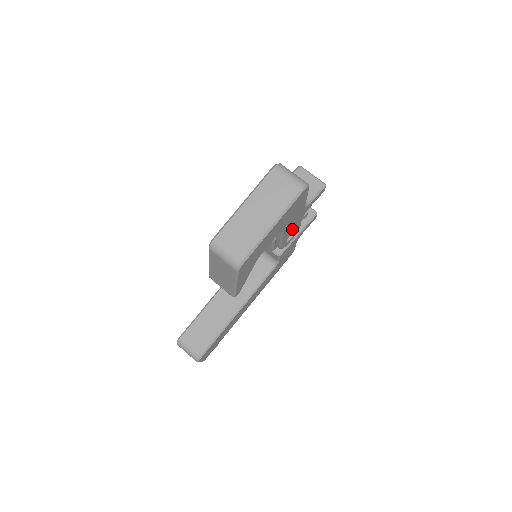
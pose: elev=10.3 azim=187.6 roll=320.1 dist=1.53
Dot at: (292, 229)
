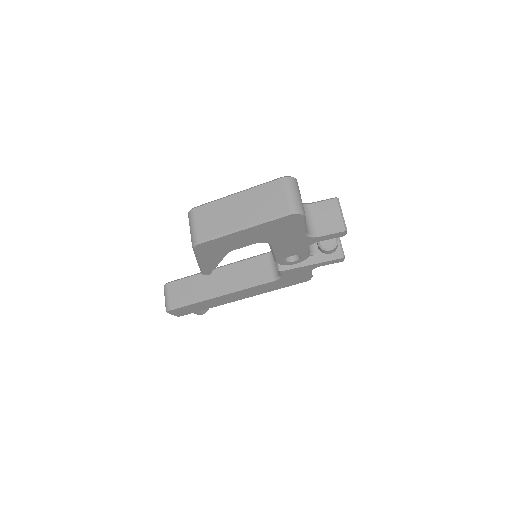
Dot at: (291, 251)
